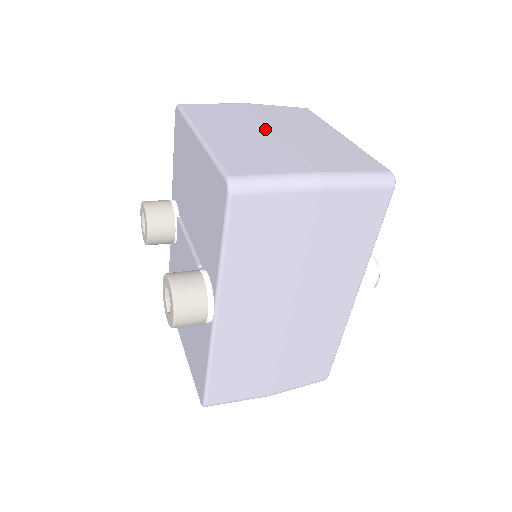
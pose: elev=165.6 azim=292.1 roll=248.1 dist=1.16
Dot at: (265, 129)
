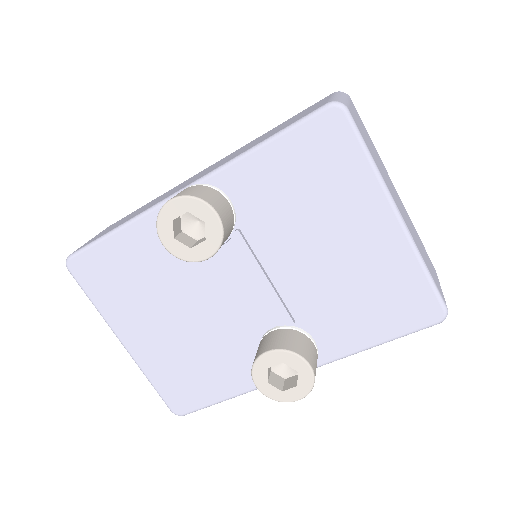
Dot at: occluded
